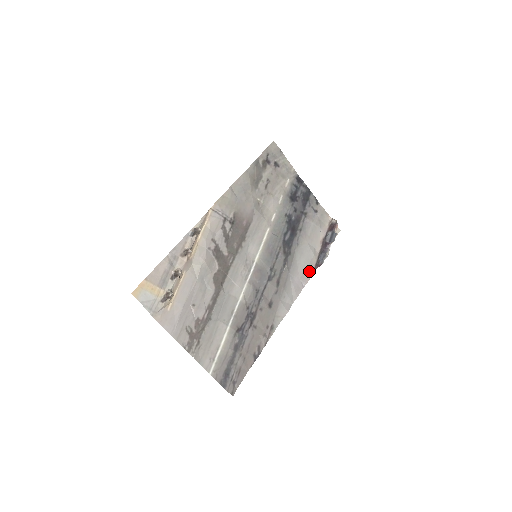
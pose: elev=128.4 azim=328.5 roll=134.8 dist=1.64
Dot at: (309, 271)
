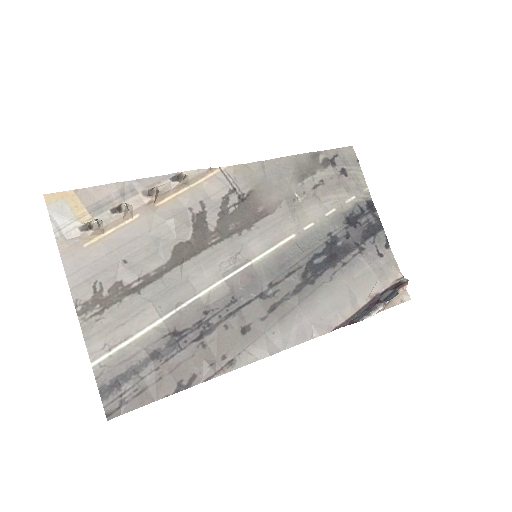
Dot at: (333, 322)
